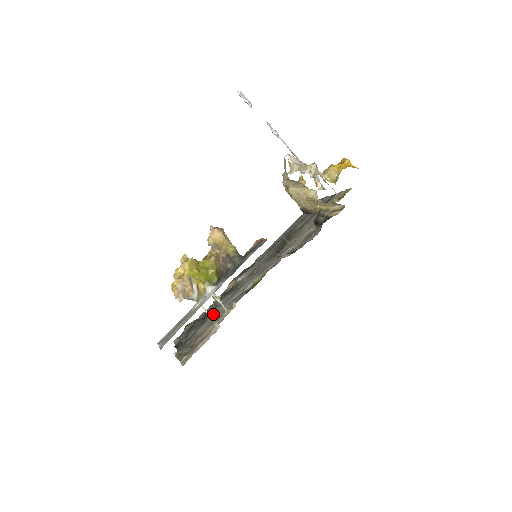
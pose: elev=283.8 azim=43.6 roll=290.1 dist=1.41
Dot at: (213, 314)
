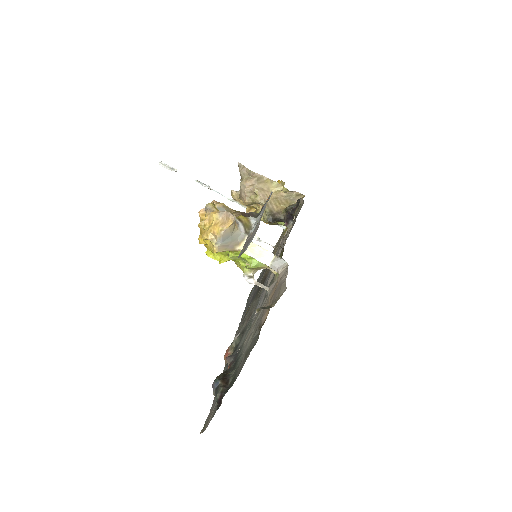
Dot at: occluded
